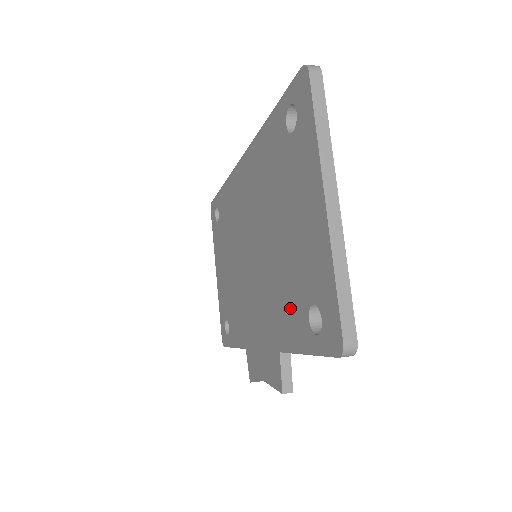
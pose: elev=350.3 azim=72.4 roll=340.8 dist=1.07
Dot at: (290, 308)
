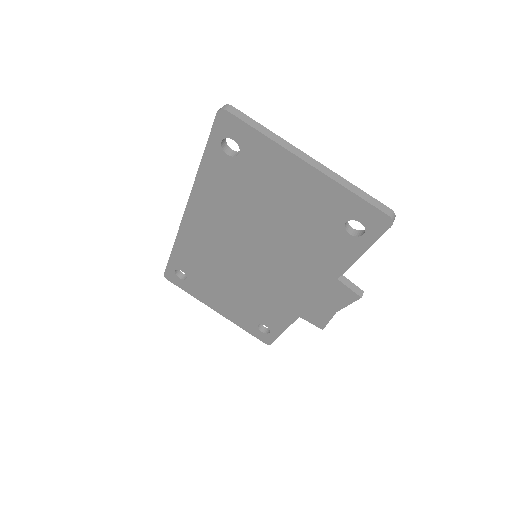
Dot at: (326, 246)
